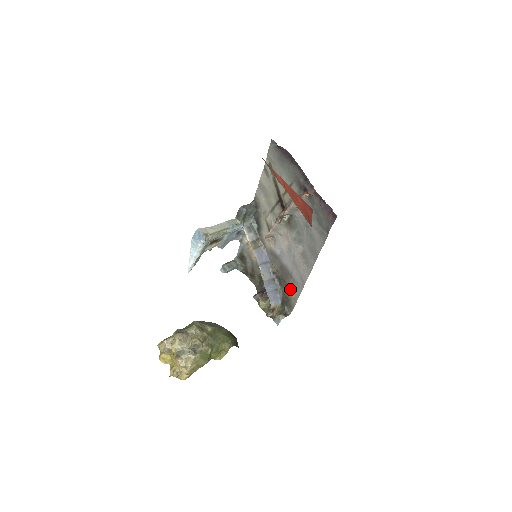
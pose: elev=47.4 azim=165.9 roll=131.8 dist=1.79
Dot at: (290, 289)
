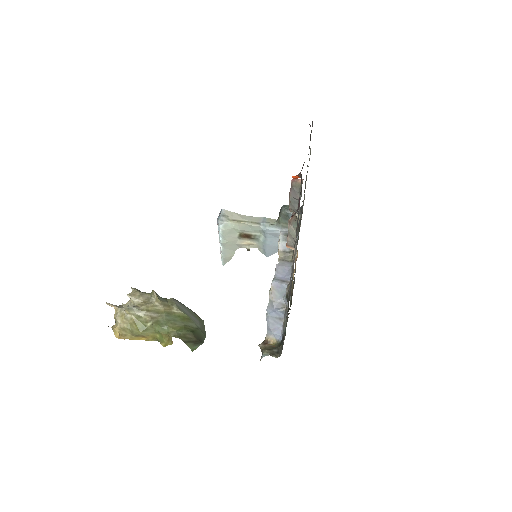
Dot at: occluded
